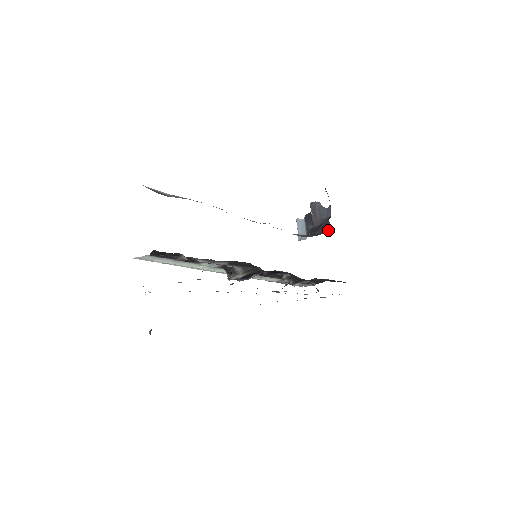
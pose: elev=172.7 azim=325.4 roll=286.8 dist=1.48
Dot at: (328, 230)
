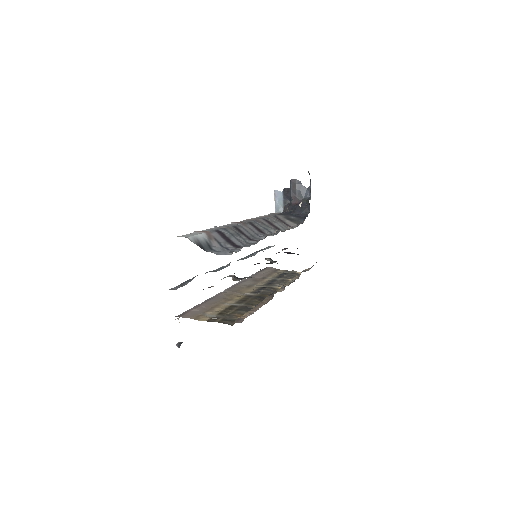
Dot at: (307, 213)
